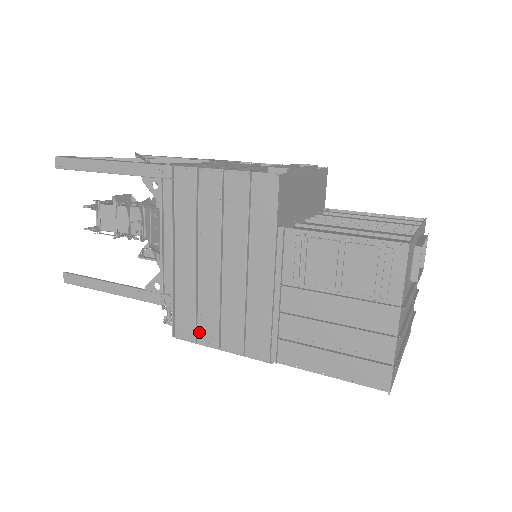
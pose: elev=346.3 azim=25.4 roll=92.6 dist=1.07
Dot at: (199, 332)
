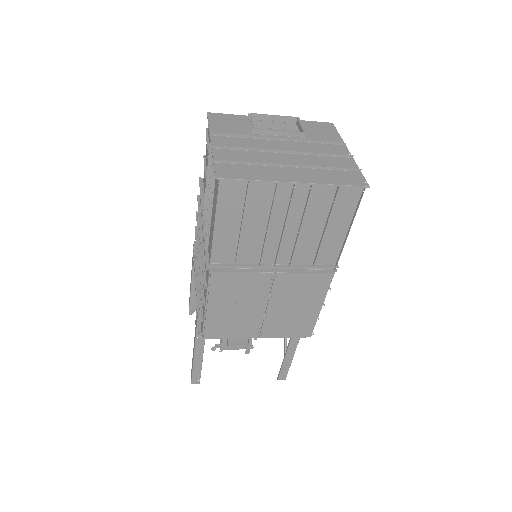
Dot at: (203, 313)
